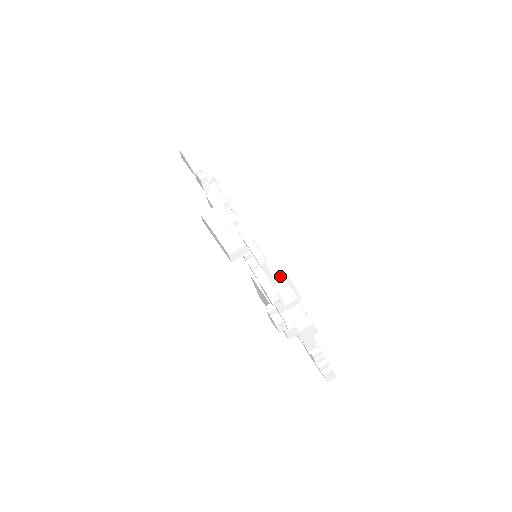
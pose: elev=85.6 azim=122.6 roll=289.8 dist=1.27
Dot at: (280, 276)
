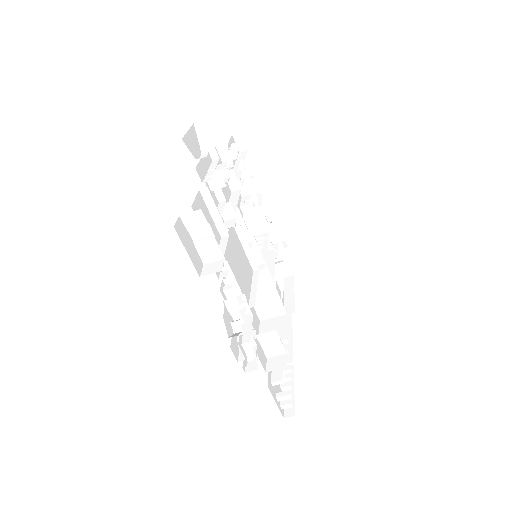
Dot at: (273, 287)
